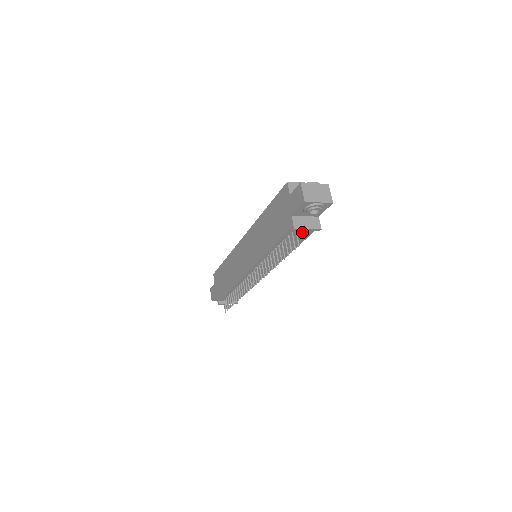
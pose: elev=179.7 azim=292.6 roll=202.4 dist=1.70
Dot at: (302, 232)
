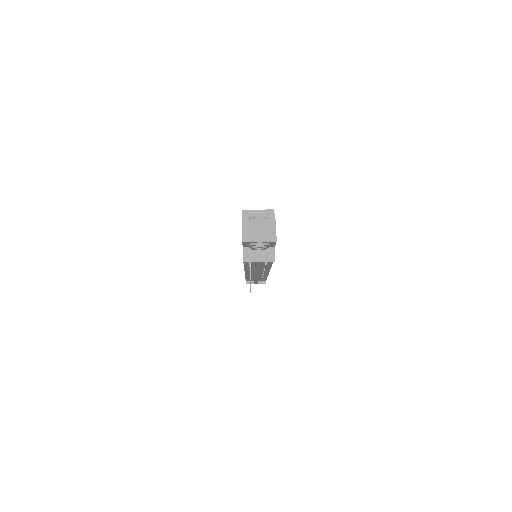
Dot at: (256, 262)
